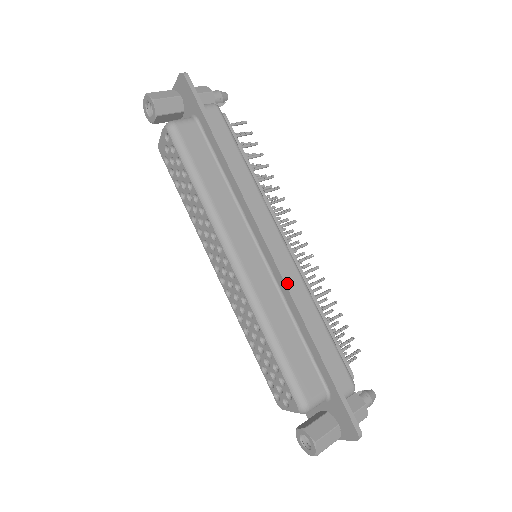
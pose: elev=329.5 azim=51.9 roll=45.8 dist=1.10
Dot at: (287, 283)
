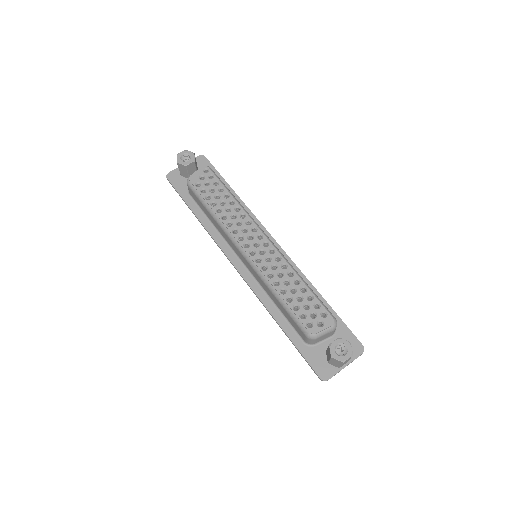
Dot at: (292, 261)
